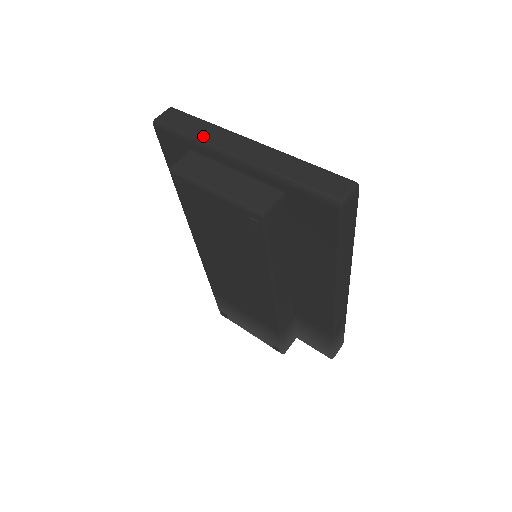
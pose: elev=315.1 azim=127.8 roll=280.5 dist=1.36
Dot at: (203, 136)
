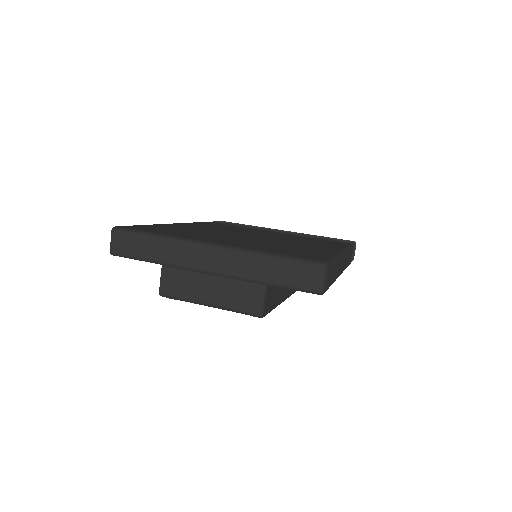
Dot at: (165, 258)
